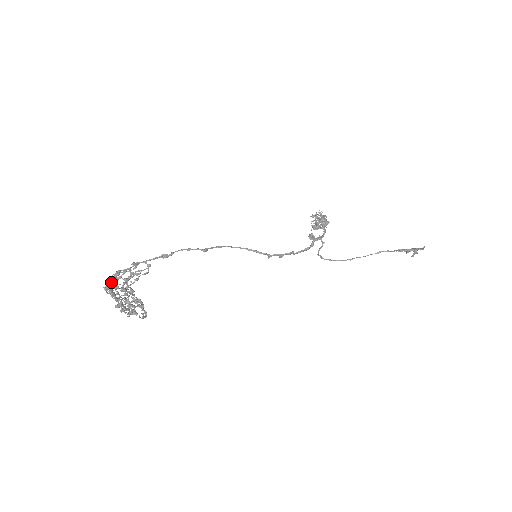
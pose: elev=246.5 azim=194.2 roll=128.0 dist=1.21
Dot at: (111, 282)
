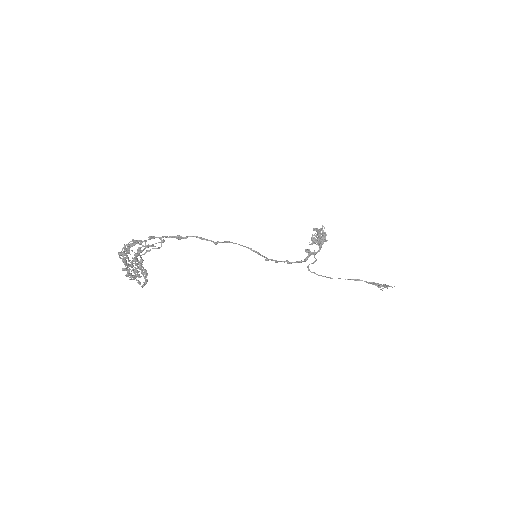
Dot at: (126, 248)
